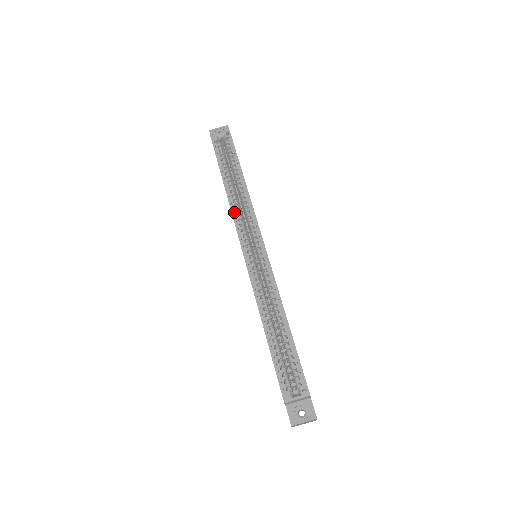
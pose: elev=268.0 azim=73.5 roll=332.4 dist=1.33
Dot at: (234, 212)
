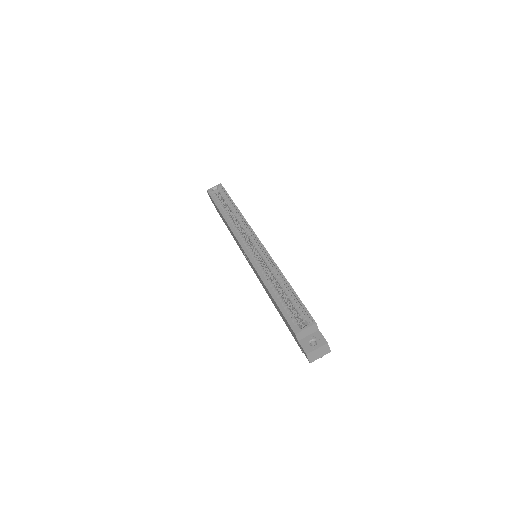
Dot at: (232, 228)
